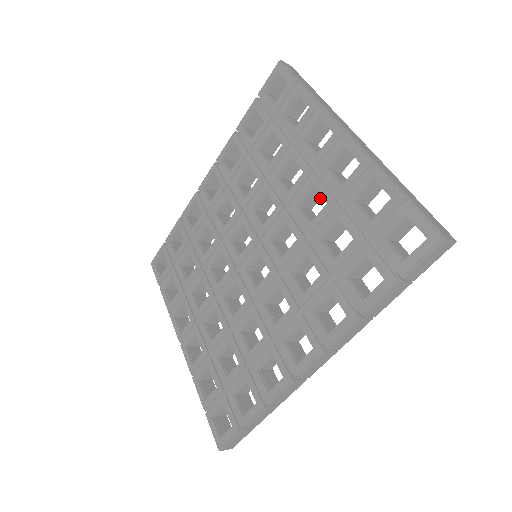
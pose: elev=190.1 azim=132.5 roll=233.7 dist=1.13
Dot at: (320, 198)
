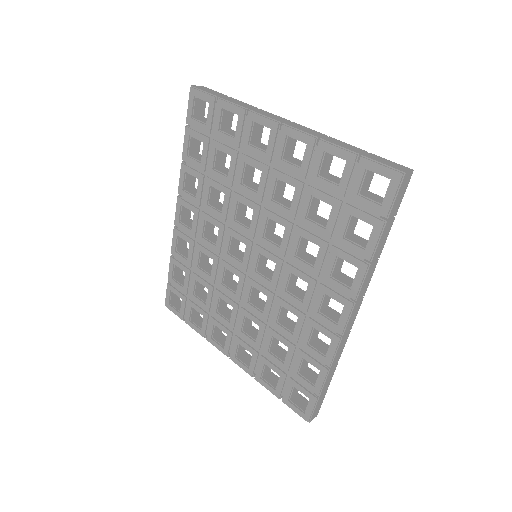
Dot at: (285, 184)
